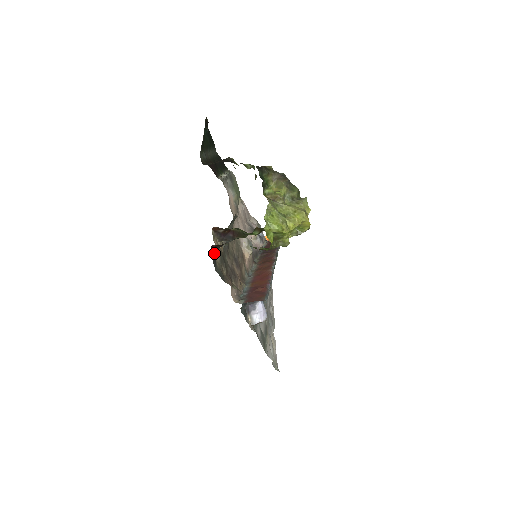
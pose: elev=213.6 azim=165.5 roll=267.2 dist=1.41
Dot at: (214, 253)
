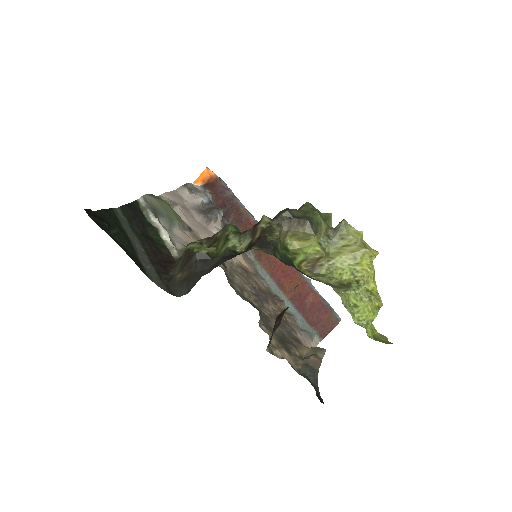
Dot at: occluded
